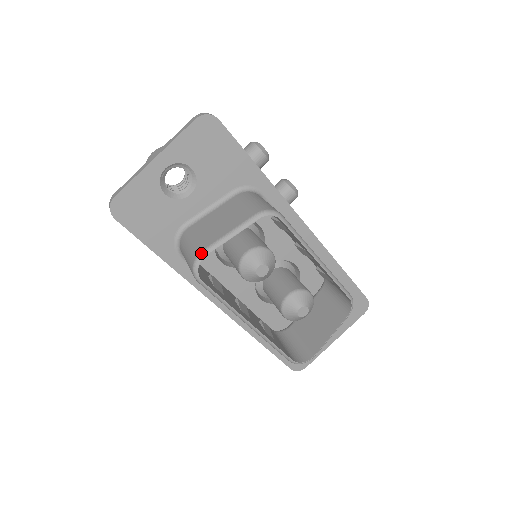
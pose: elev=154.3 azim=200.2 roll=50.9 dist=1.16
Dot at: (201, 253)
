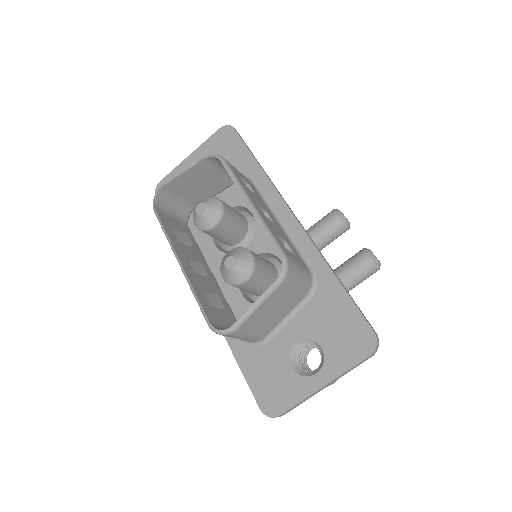
Dot at: (161, 186)
